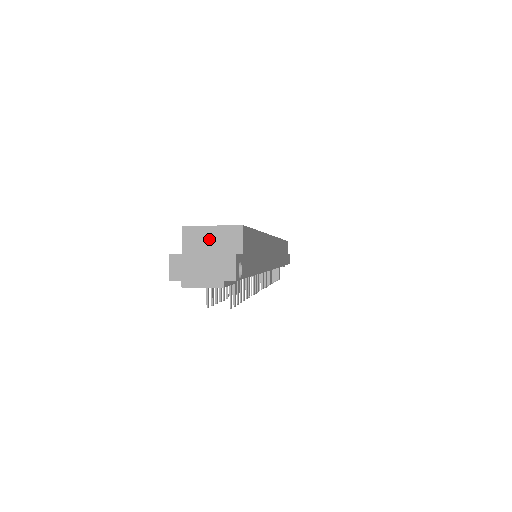
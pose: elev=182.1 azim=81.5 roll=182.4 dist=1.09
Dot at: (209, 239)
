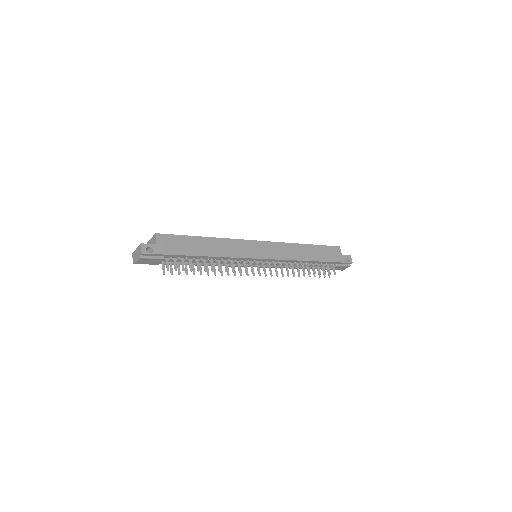
Dot at: occluded
